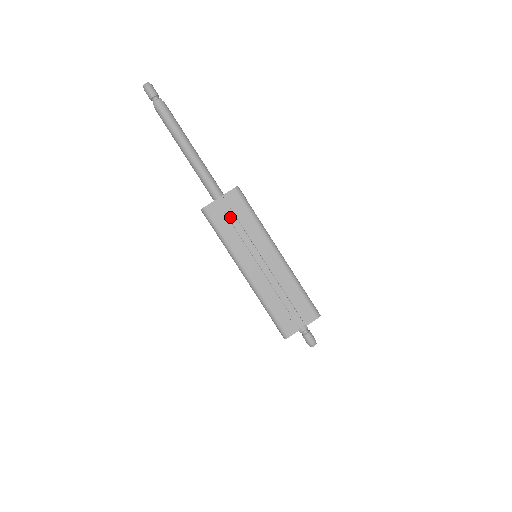
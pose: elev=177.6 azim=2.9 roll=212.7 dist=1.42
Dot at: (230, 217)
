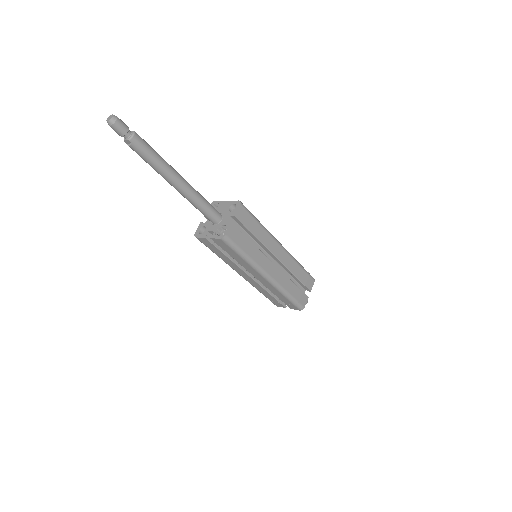
Dot at: occluded
